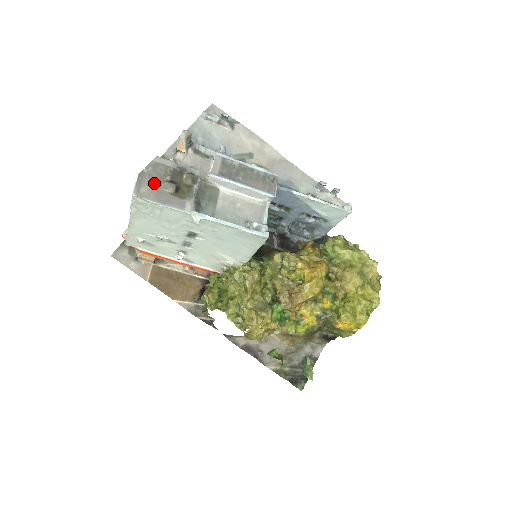
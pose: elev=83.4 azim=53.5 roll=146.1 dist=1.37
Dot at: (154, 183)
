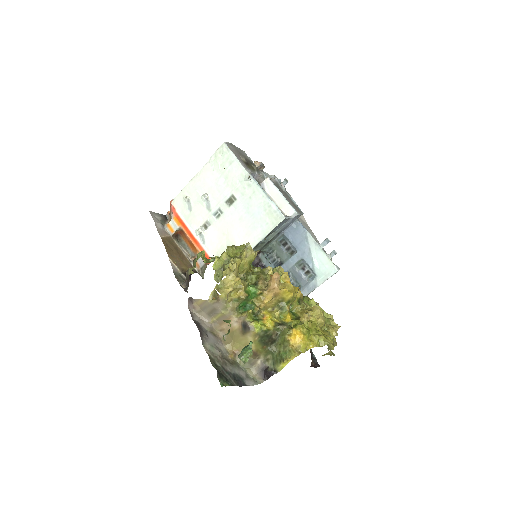
Dot at: (237, 151)
